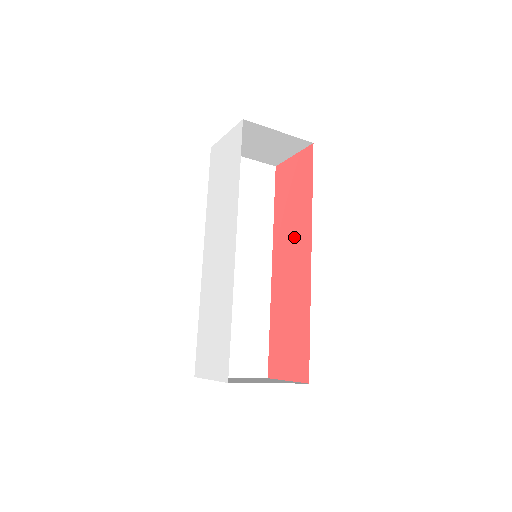
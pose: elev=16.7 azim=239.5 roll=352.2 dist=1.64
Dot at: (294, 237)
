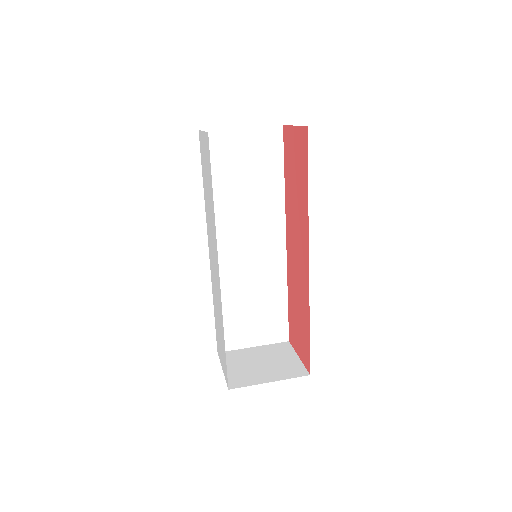
Dot at: (298, 228)
